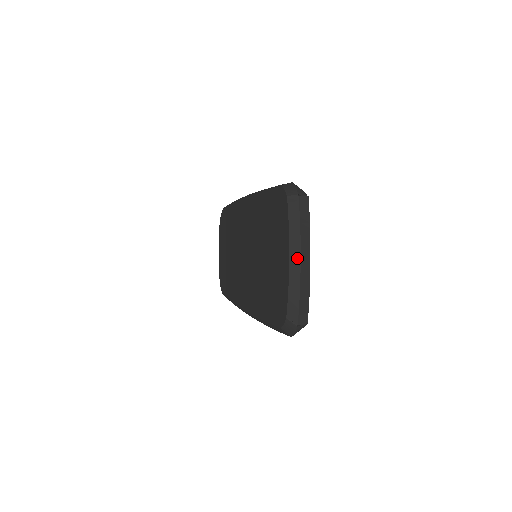
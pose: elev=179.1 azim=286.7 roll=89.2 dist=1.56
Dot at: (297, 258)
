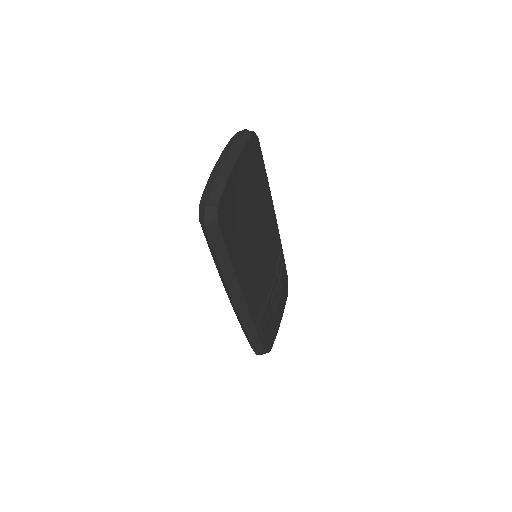
Dot at: (224, 158)
